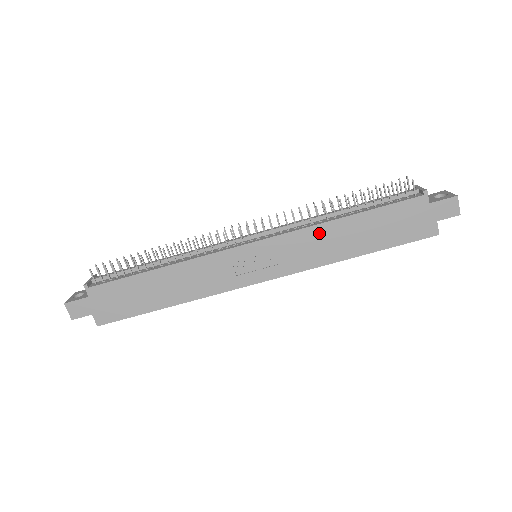
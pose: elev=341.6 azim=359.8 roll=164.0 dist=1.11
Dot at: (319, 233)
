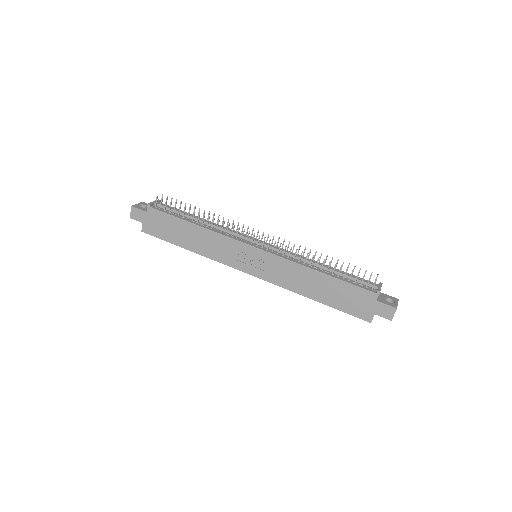
Dot at: (299, 270)
